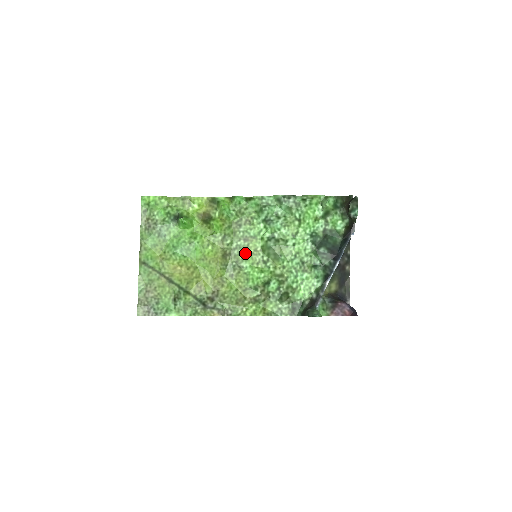
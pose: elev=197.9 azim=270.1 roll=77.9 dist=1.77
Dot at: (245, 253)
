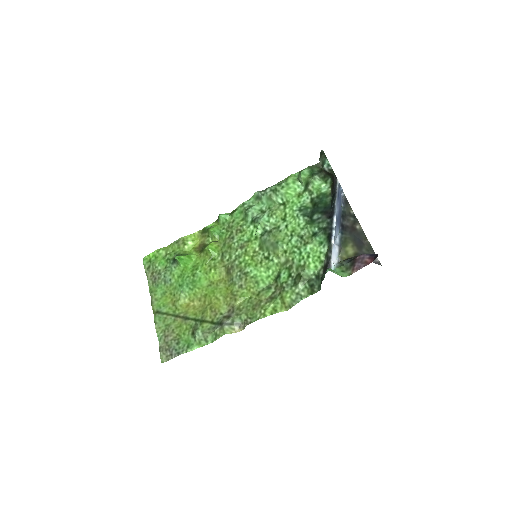
Dot at: (246, 259)
